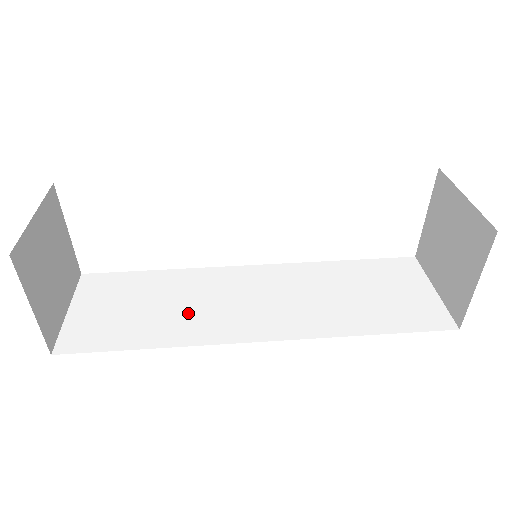
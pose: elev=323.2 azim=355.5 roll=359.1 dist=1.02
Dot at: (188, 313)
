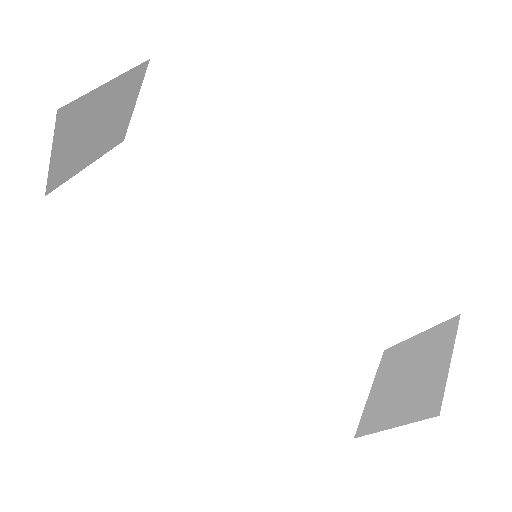
Dot at: (173, 248)
